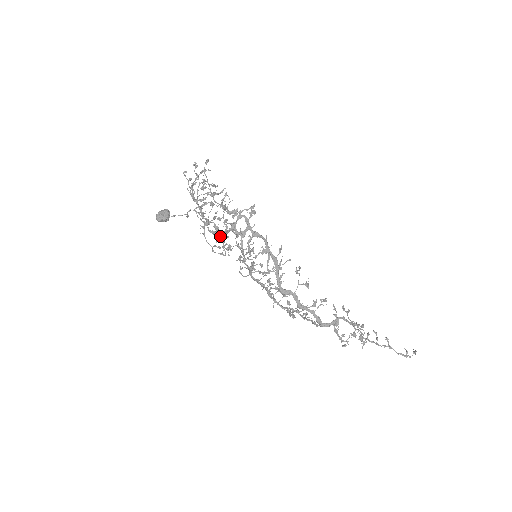
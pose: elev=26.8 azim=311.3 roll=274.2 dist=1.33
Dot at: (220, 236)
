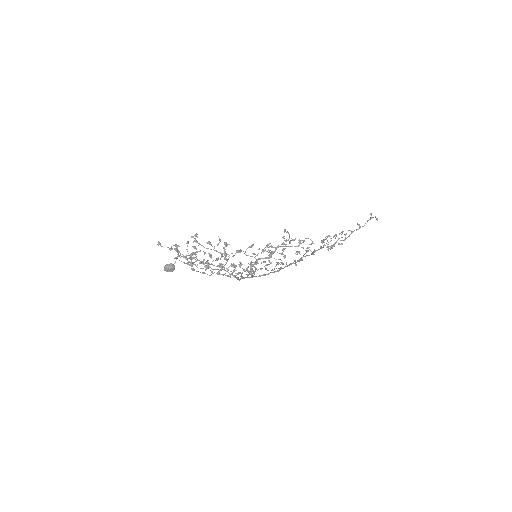
Dot at: occluded
